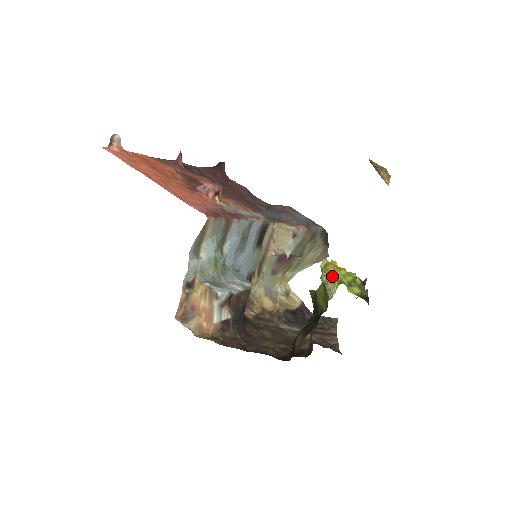
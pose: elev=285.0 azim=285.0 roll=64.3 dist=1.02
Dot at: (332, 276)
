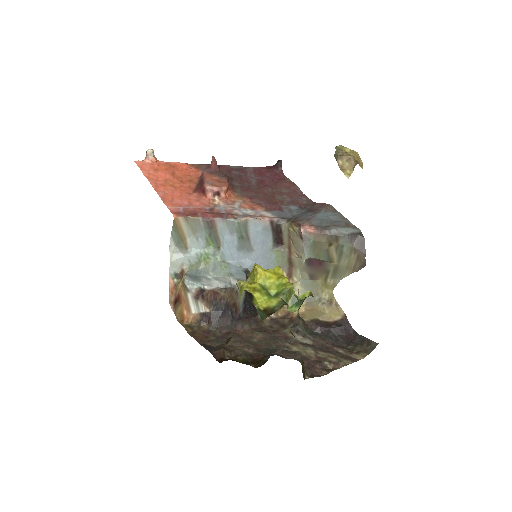
Dot at: (254, 283)
